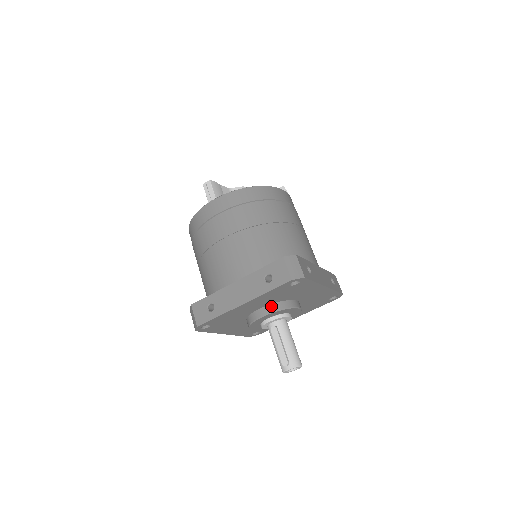
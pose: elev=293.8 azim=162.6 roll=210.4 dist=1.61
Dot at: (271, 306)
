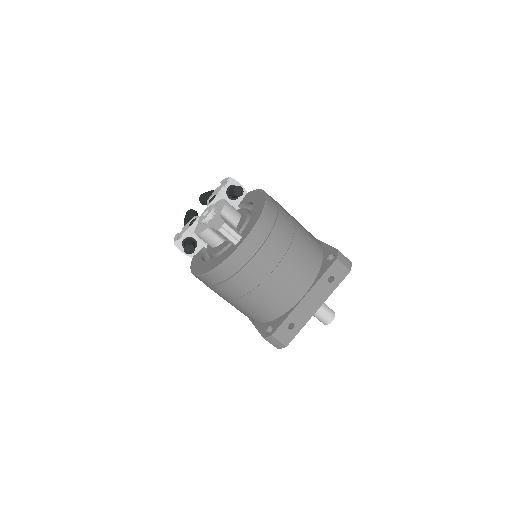
Dot at: occluded
